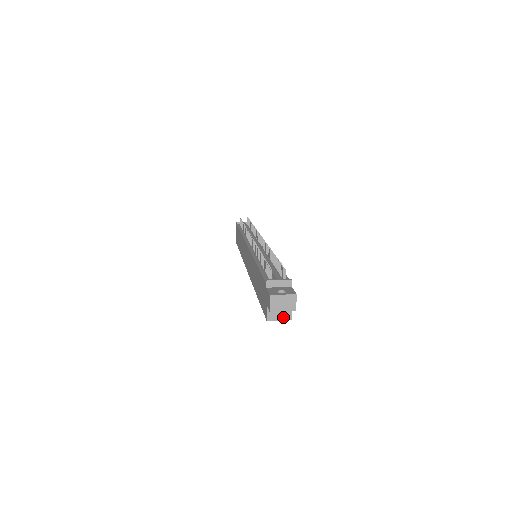
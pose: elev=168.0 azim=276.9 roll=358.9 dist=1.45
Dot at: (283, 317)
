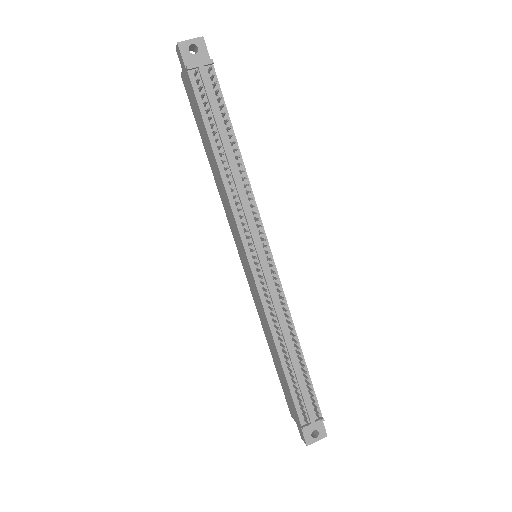
Dot at: occluded
